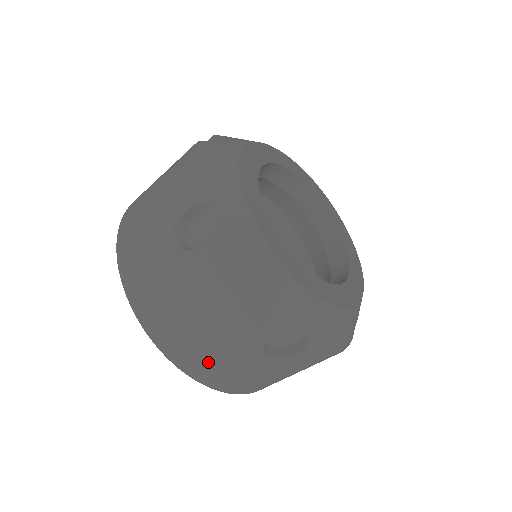
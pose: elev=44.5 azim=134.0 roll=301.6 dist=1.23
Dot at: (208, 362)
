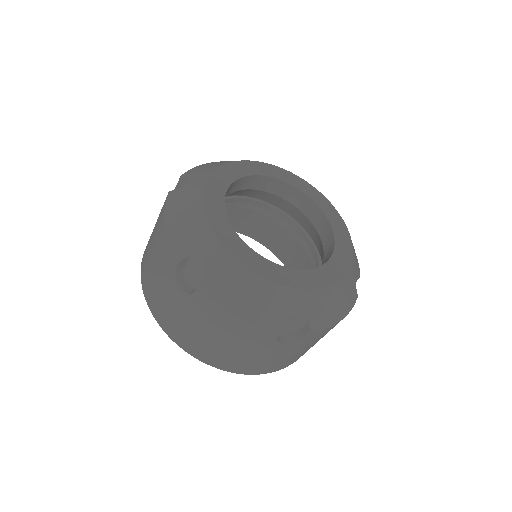
Dot at: (155, 291)
